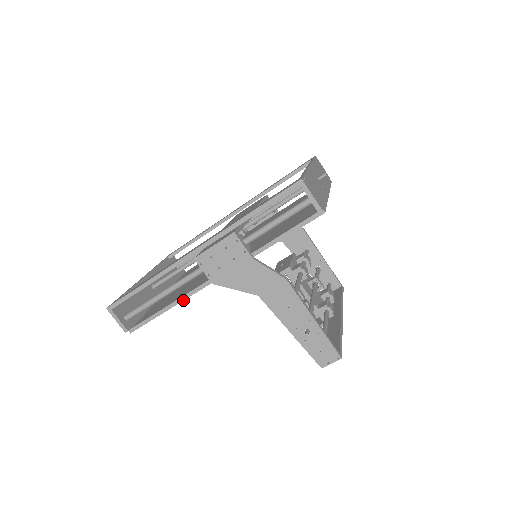
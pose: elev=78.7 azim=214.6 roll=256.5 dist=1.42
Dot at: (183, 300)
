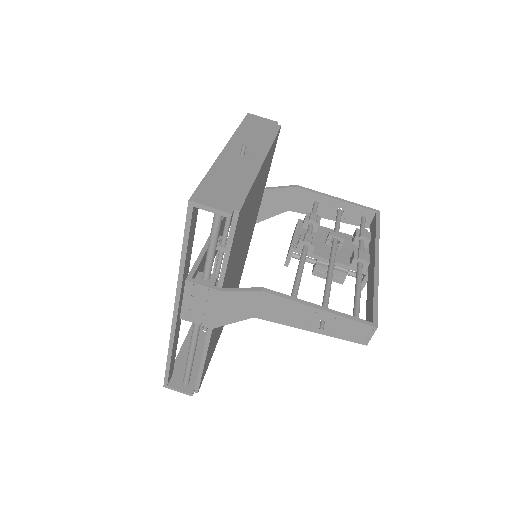
Dot at: (207, 351)
